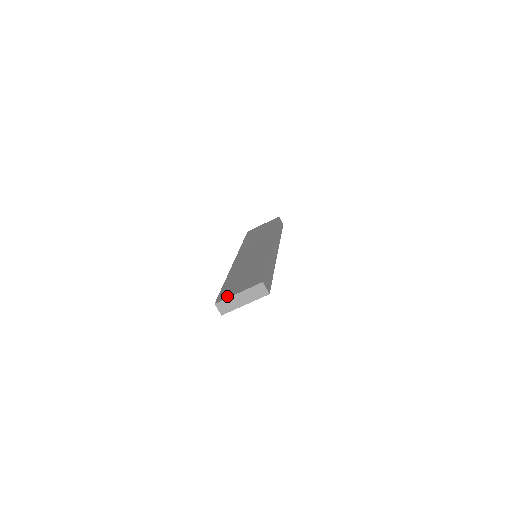
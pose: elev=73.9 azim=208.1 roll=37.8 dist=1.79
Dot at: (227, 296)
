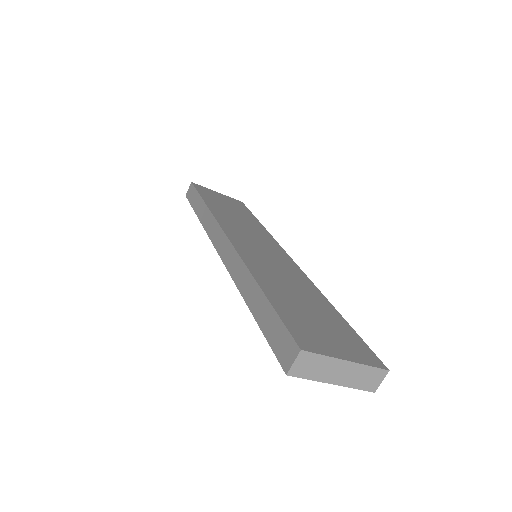
Dot at: (322, 348)
